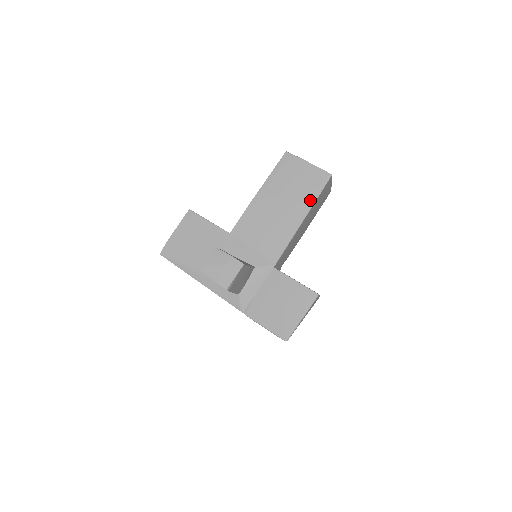
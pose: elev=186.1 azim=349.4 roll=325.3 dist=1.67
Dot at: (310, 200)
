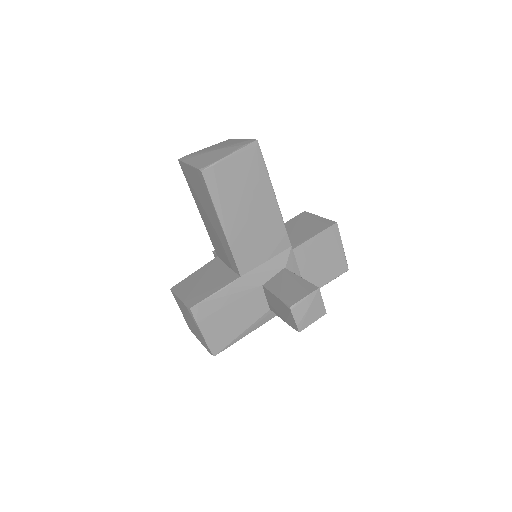
Dot at: (264, 179)
